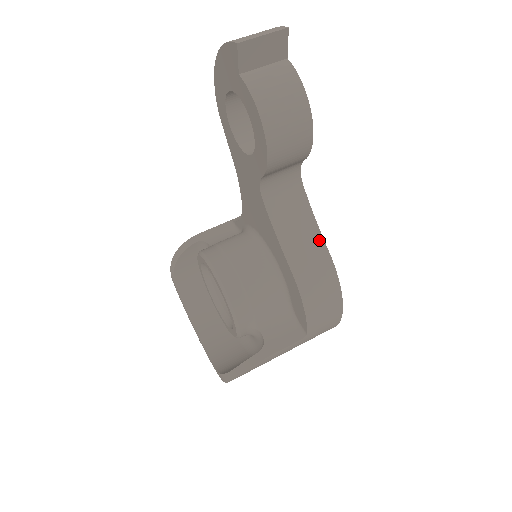
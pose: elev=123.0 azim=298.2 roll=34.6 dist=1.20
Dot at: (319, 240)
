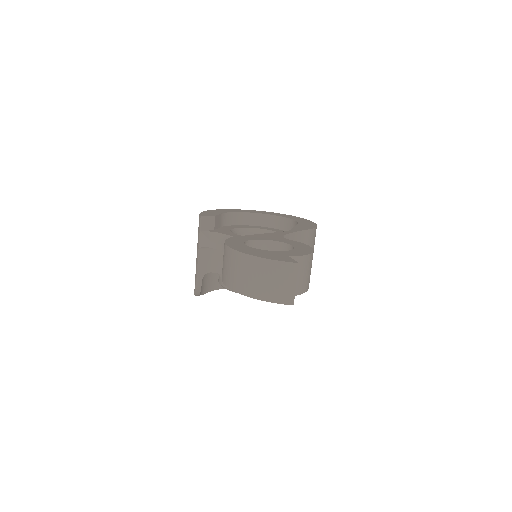
Dot at: (302, 234)
